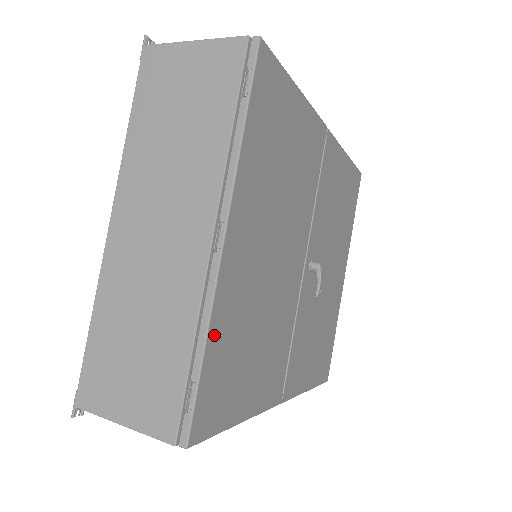
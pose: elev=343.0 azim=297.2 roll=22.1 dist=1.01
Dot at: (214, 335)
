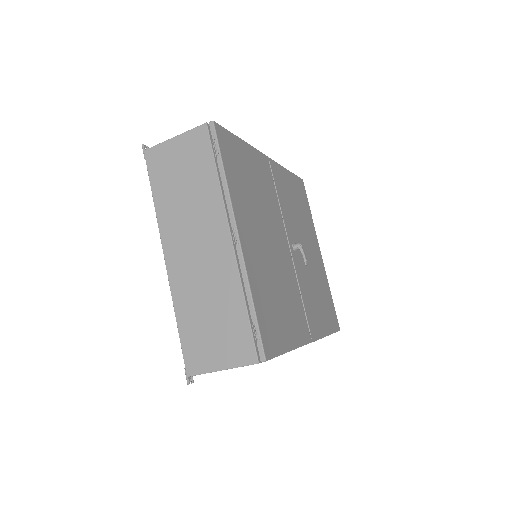
Dot at: (255, 293)
